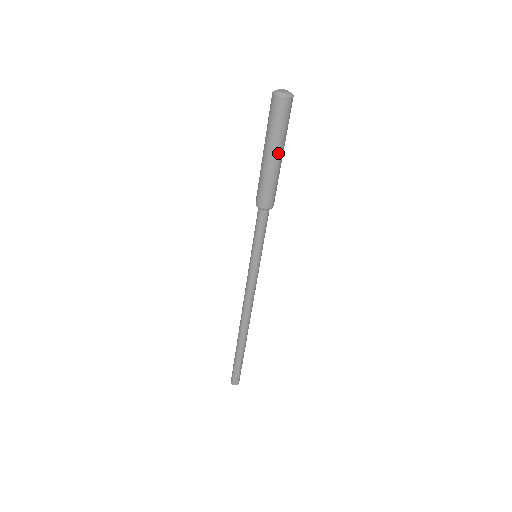
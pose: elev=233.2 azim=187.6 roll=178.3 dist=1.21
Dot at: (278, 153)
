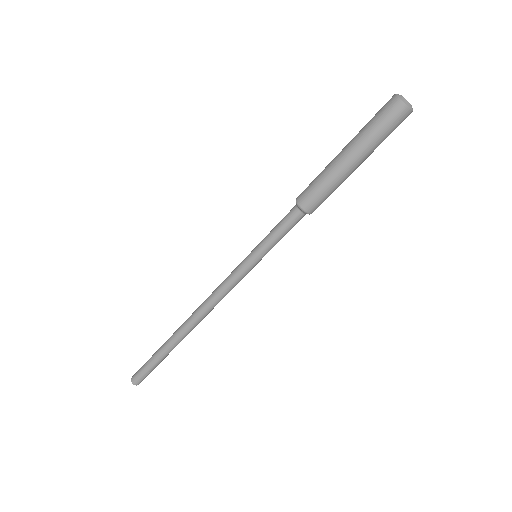
Dot at: (352, 154)
